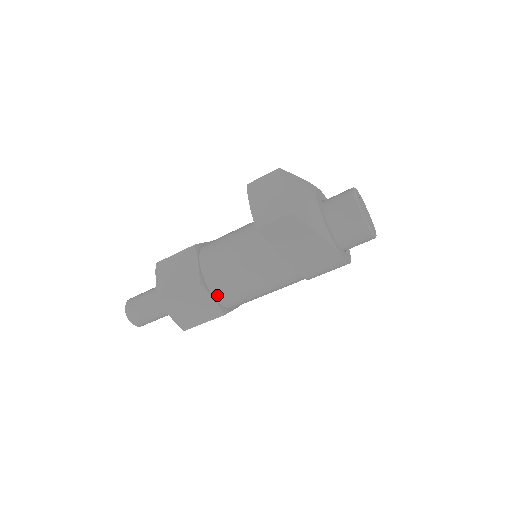
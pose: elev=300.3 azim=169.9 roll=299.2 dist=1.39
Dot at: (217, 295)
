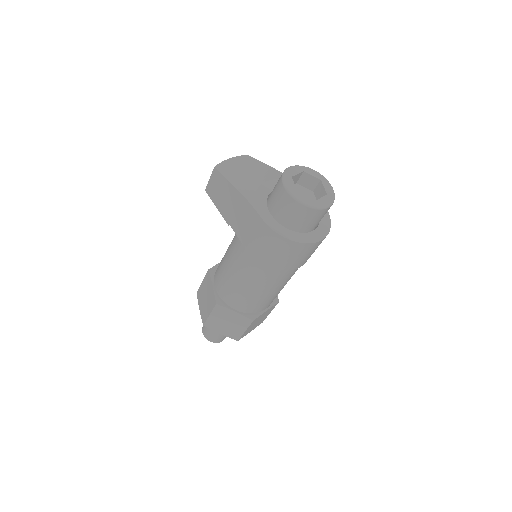
Dot at: (216, 282)
